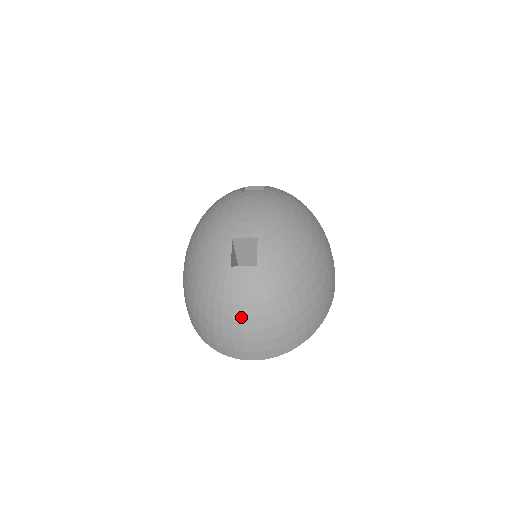
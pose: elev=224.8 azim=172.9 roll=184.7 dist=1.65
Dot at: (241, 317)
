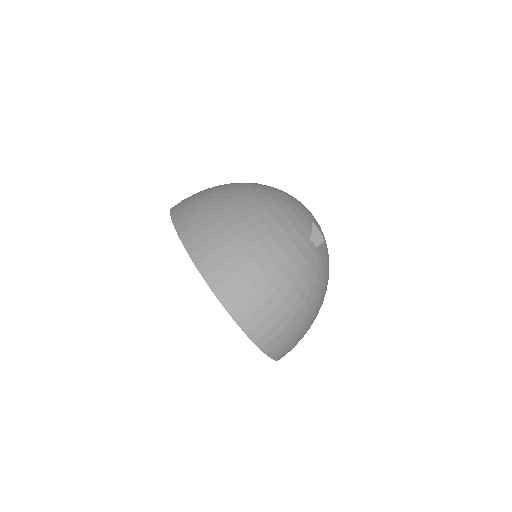
Dot at: (294, 286)
